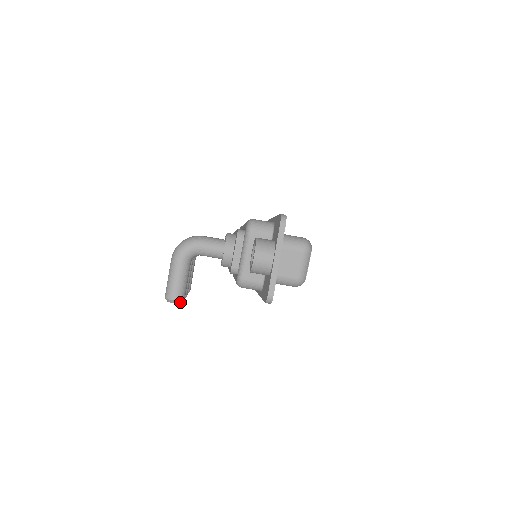
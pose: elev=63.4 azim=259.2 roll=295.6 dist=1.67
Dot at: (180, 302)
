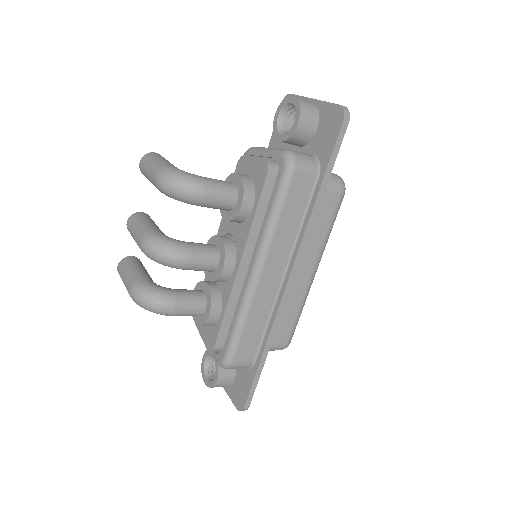
Dot at: occluded
